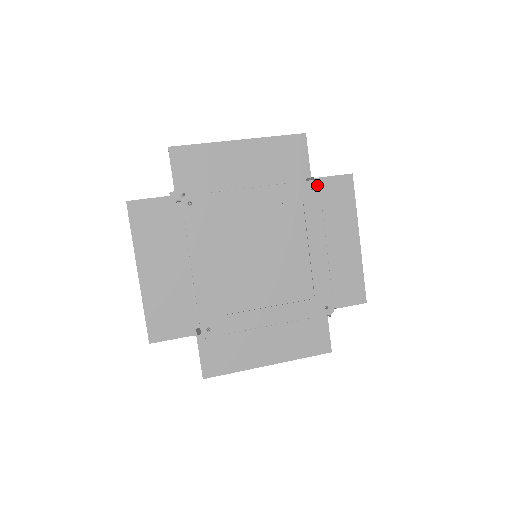
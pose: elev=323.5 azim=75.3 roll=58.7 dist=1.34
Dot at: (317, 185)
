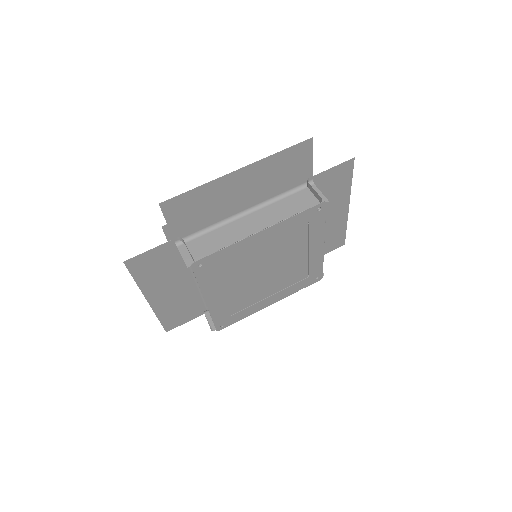
Dot at: (324, 205)
